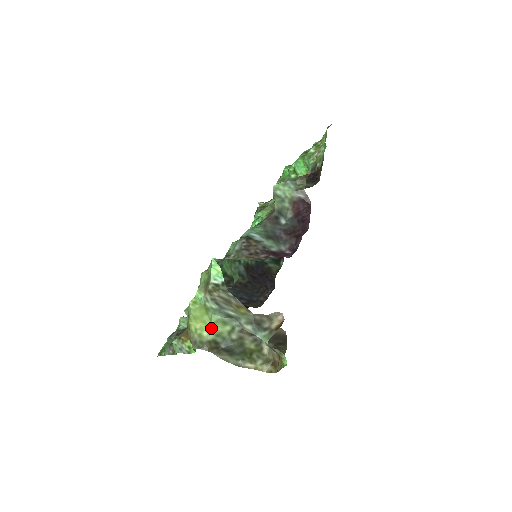
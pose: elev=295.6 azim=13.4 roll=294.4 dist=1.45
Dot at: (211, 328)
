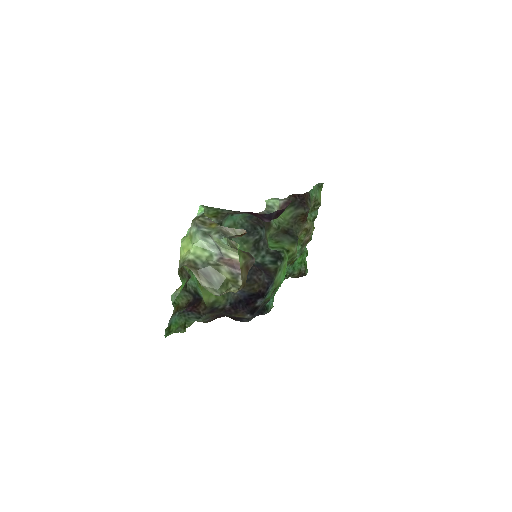
Dot at: (192, 250)
